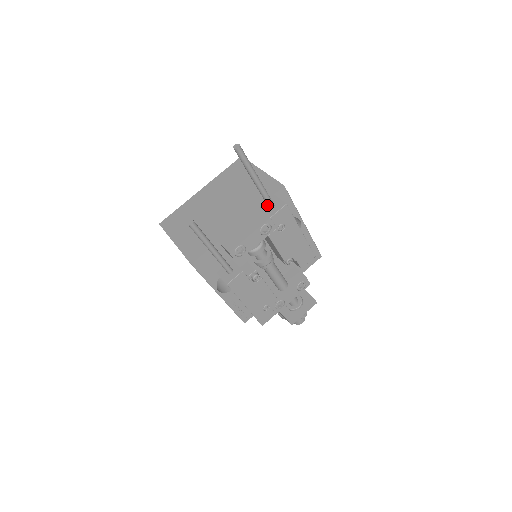
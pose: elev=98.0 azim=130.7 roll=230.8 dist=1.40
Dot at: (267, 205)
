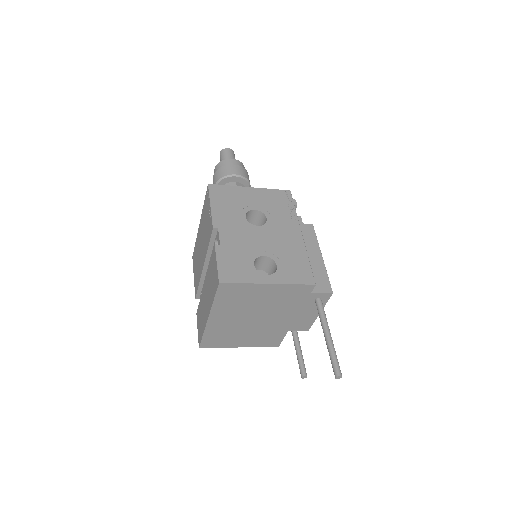
Dot at: (317, 305)
